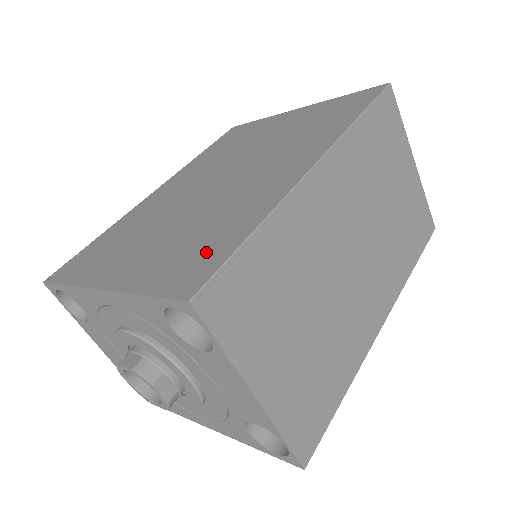
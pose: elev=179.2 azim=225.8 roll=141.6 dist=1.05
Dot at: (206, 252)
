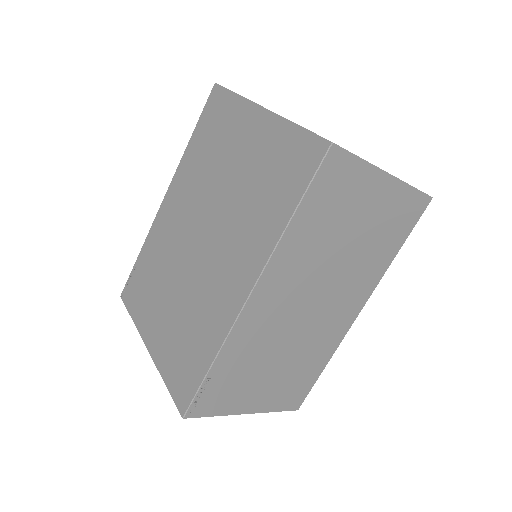
Dot at: (190, 366)
